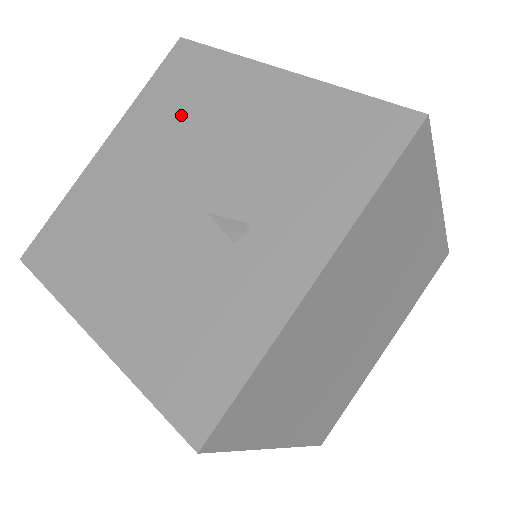
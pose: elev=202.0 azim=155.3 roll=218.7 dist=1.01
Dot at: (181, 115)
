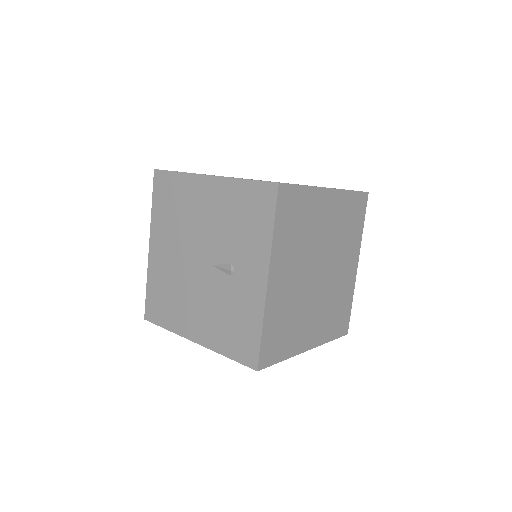
Dot at: (177, 216)
